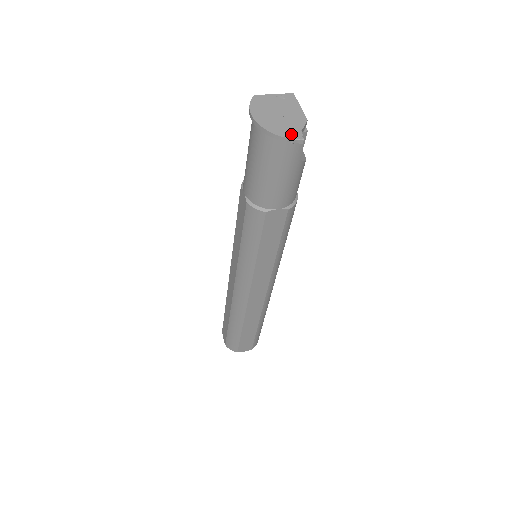
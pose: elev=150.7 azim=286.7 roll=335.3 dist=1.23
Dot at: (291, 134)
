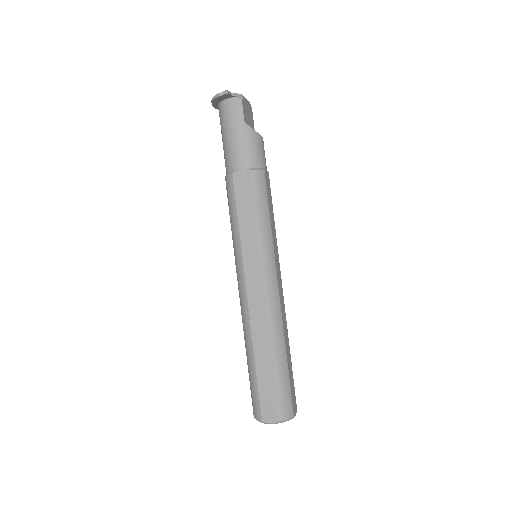
Dot at: (223, 93)
